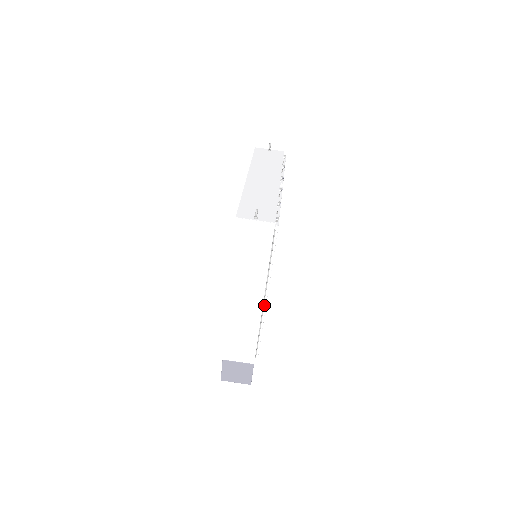
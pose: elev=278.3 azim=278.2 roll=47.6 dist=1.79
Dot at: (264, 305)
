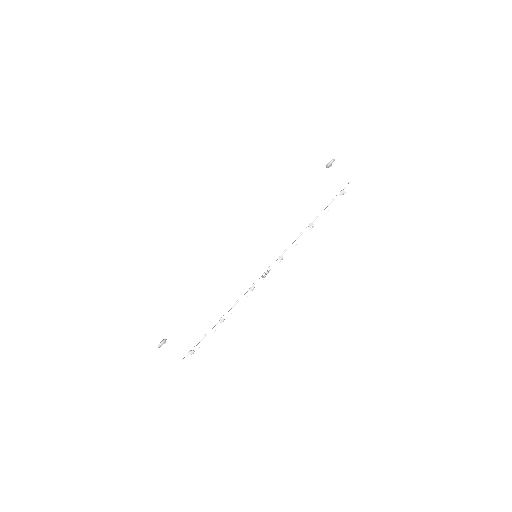
Dot at: occluded
